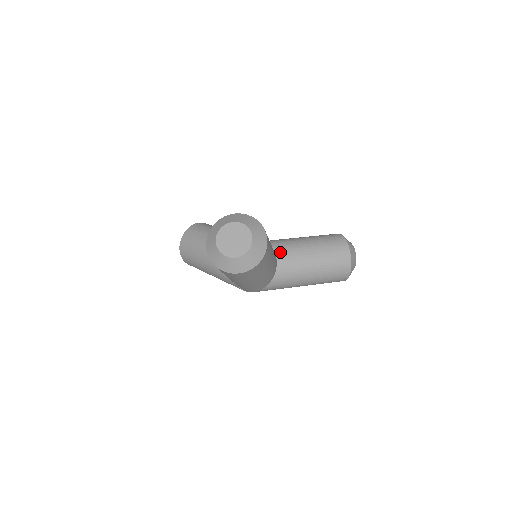
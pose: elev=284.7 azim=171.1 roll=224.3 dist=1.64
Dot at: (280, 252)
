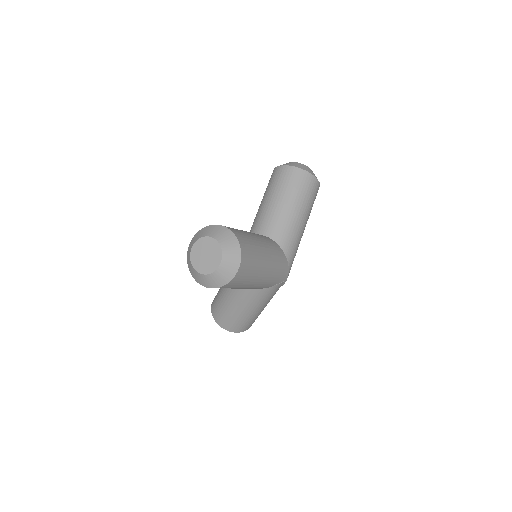
Dot at: (259, 230)
